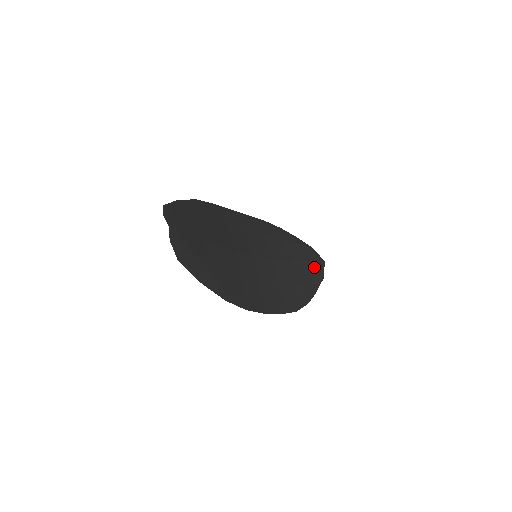
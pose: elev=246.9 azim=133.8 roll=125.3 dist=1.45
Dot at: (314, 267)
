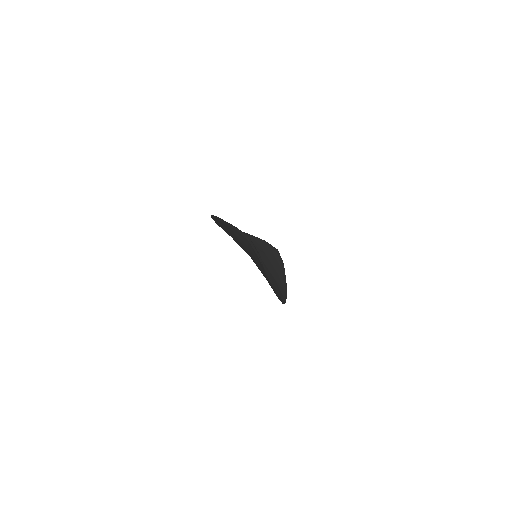
Dot at: (276, 256)
